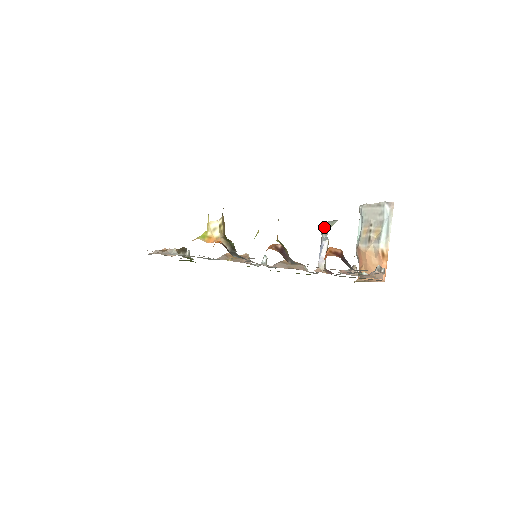
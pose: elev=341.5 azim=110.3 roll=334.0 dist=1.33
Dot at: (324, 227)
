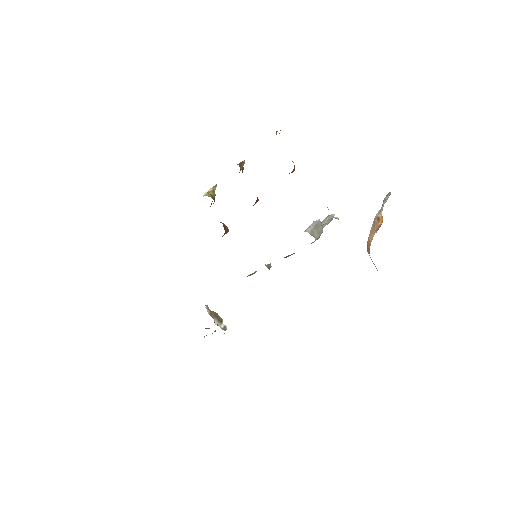
Dot at: (321, 222)
